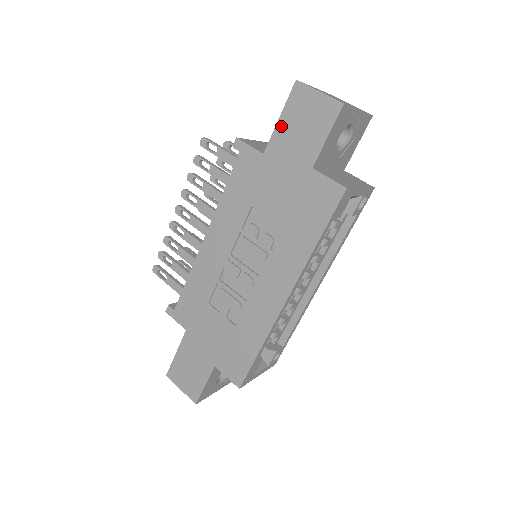
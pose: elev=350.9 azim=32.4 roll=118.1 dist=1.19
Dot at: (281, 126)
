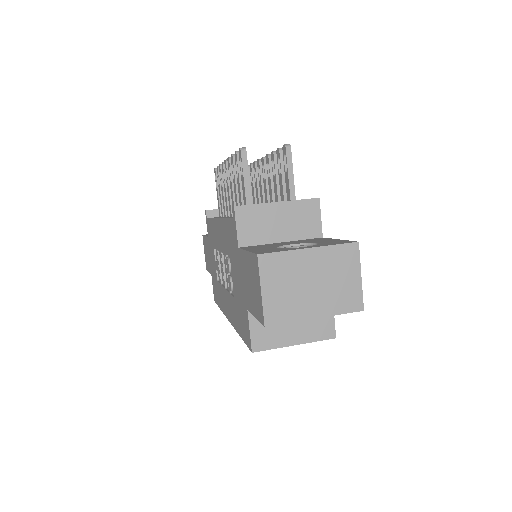
Dot at: (246, 257)
